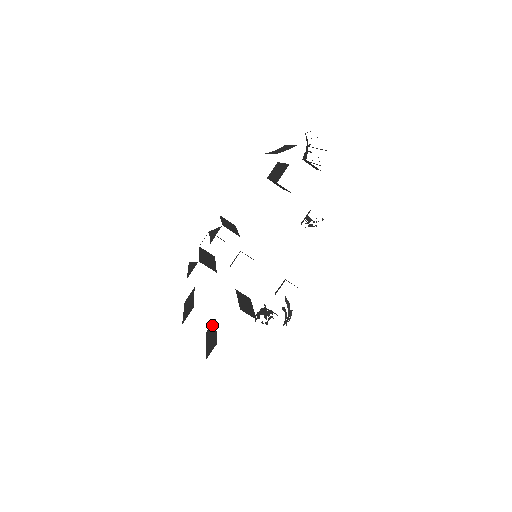
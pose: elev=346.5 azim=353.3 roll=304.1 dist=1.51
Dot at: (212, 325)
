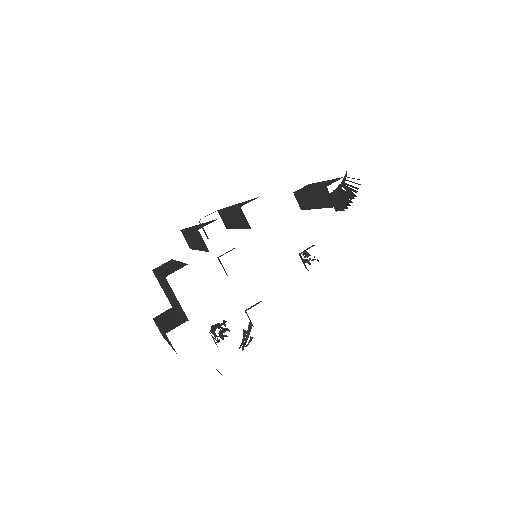
Dot at: (167, 311)
